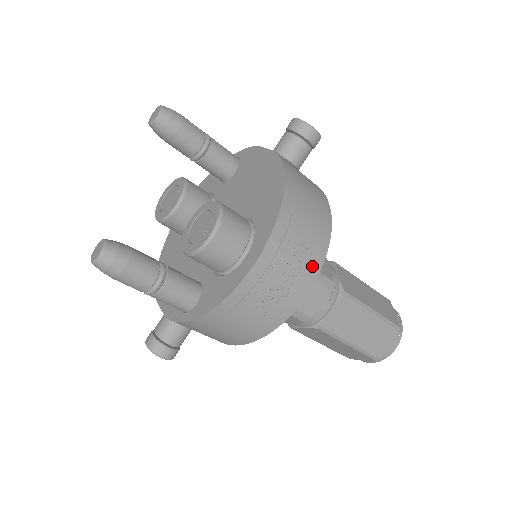
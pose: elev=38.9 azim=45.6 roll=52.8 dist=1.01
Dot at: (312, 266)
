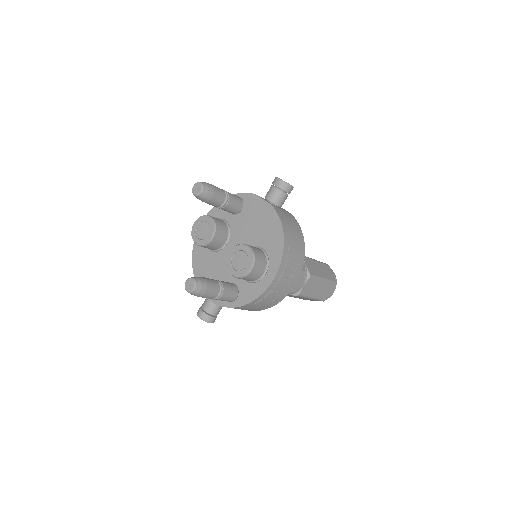
Dot at: (298, 271)
